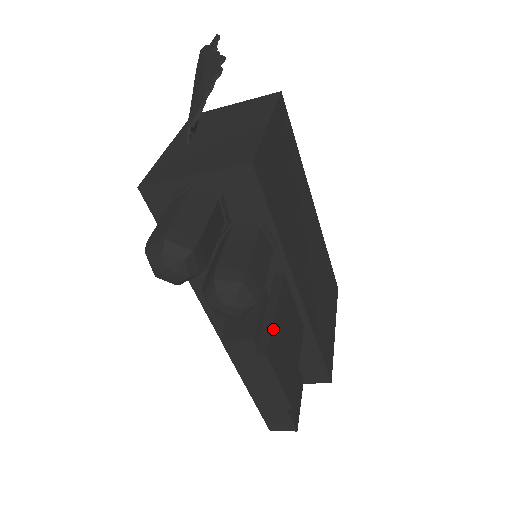
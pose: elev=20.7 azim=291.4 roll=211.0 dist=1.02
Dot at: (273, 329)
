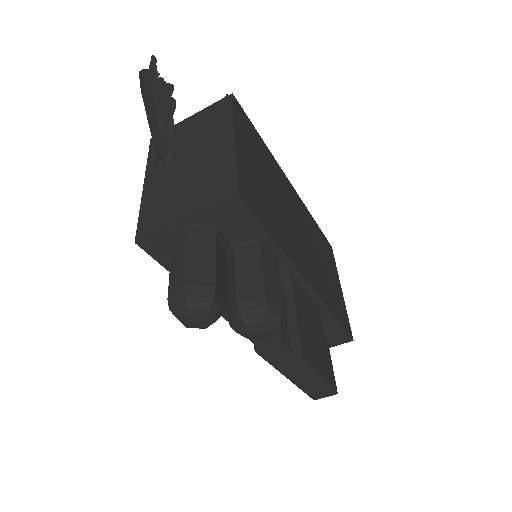
Dot at: (300, 332)
